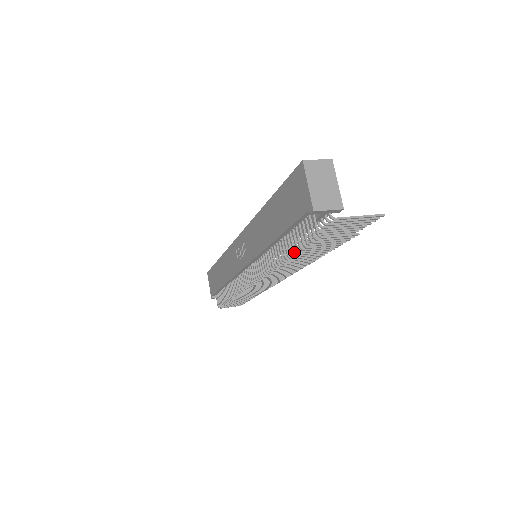
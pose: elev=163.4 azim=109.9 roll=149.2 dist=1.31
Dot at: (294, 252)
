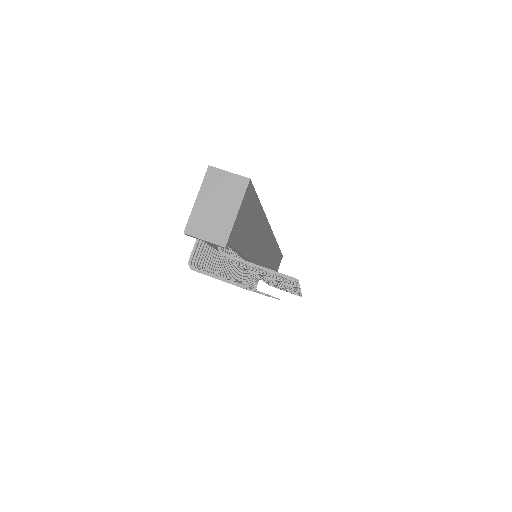
Dot at: (206, 270)
